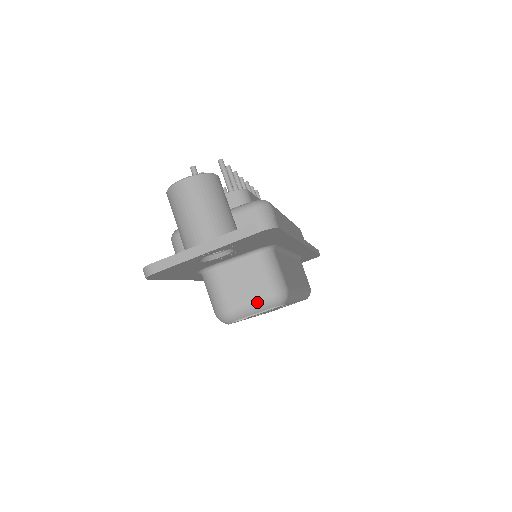
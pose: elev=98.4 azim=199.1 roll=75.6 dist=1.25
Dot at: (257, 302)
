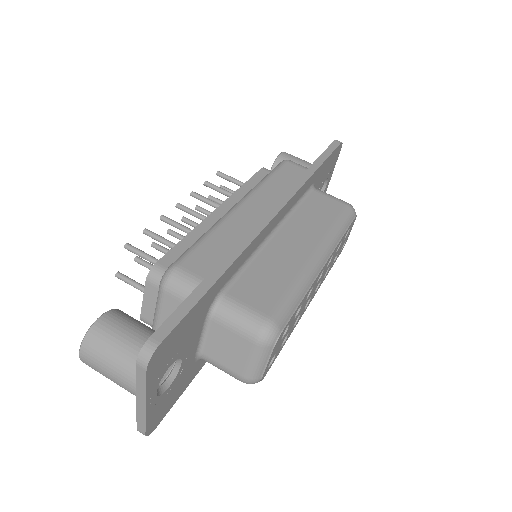
Dot at: (254, 357)
